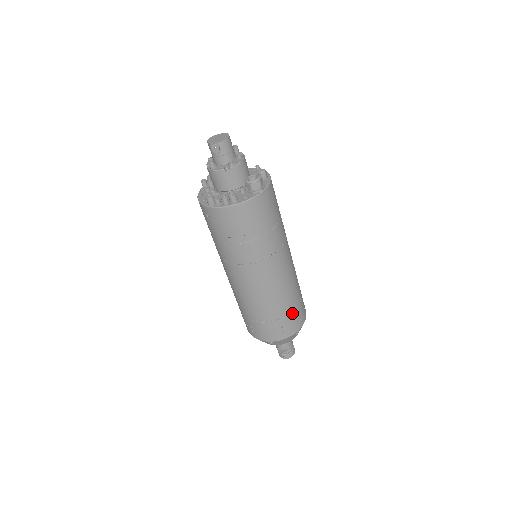
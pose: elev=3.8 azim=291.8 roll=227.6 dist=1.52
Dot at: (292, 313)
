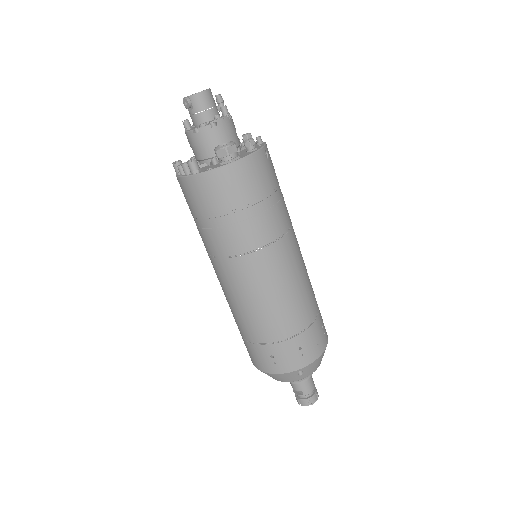
Dot at: (287, 342)
